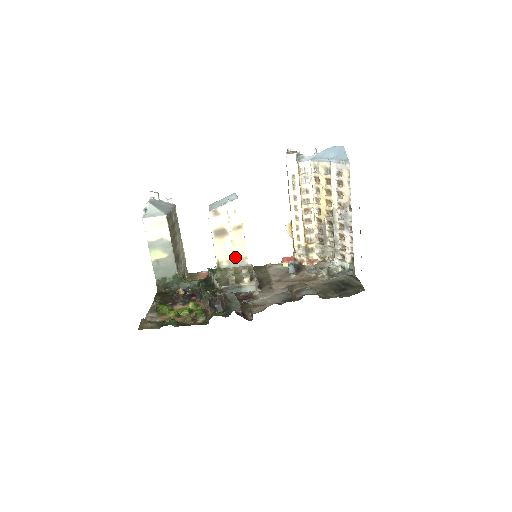
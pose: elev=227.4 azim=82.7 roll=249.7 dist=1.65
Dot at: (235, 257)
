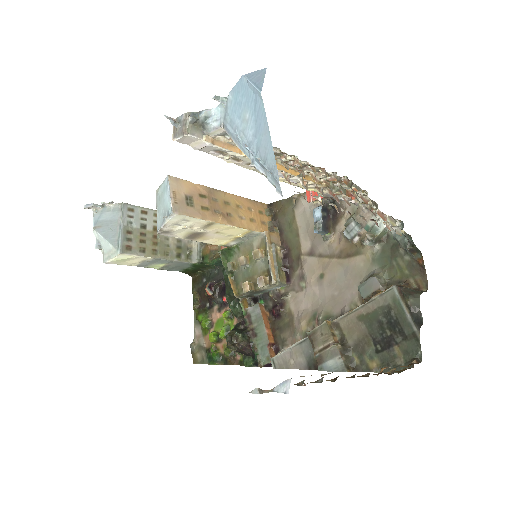
Dot at: (238, 236)
